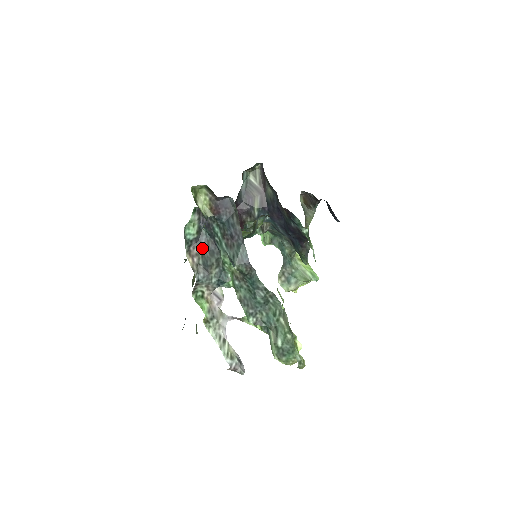
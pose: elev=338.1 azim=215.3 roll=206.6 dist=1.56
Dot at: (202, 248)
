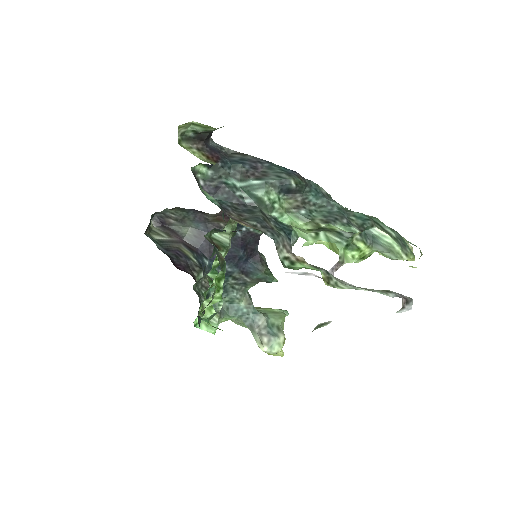
Dot at: (235, 214)
